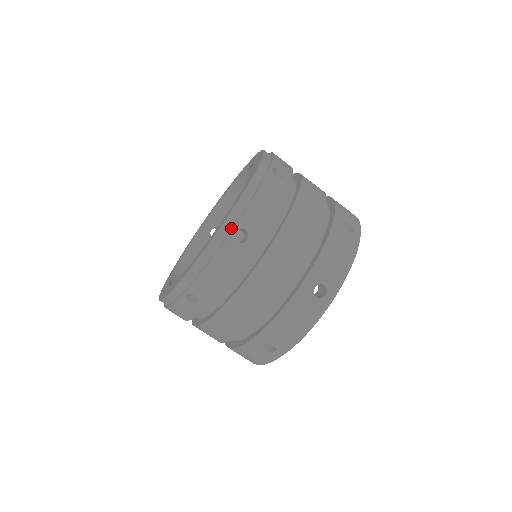
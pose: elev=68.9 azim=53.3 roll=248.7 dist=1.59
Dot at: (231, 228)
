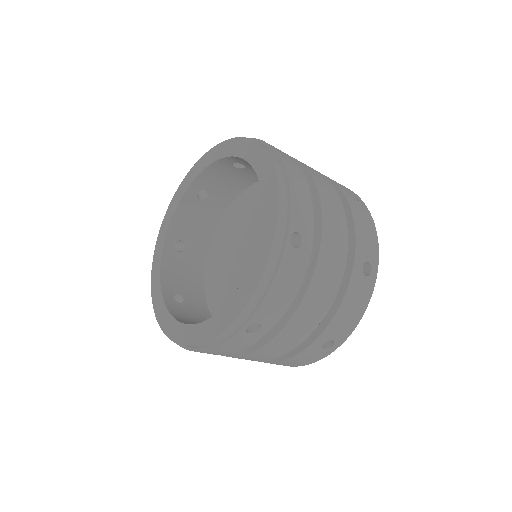
Dot at: (283, 235)
